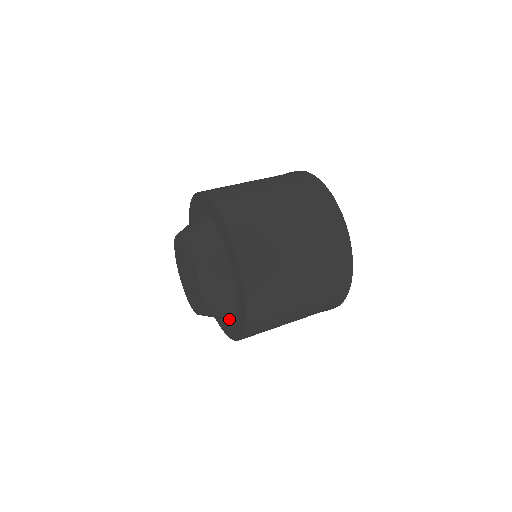
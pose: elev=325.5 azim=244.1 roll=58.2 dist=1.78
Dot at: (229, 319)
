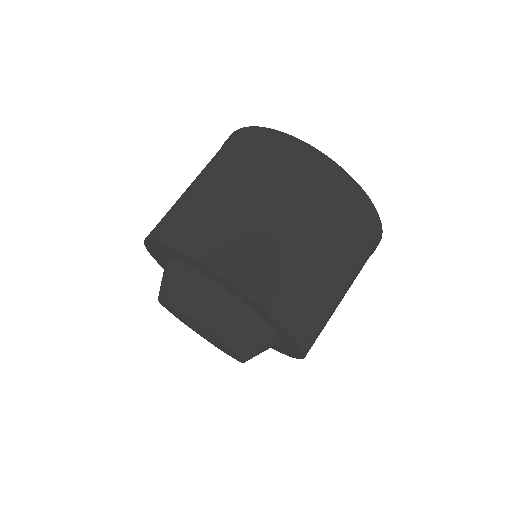
Dot at: occluded
